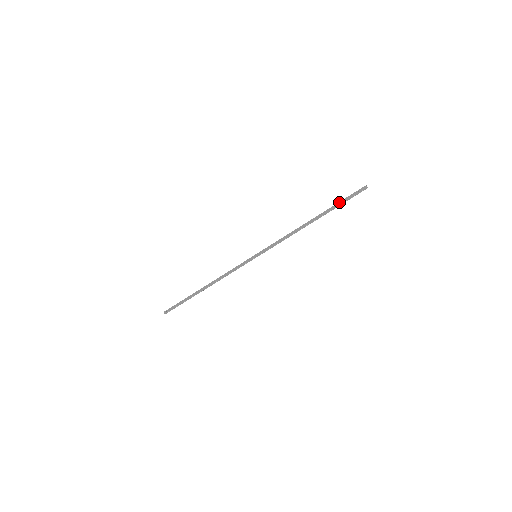
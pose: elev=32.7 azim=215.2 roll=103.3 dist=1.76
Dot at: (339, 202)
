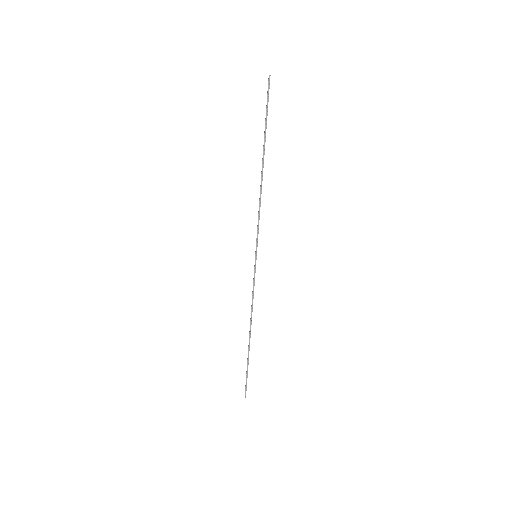
Dot at: (265, 120)
